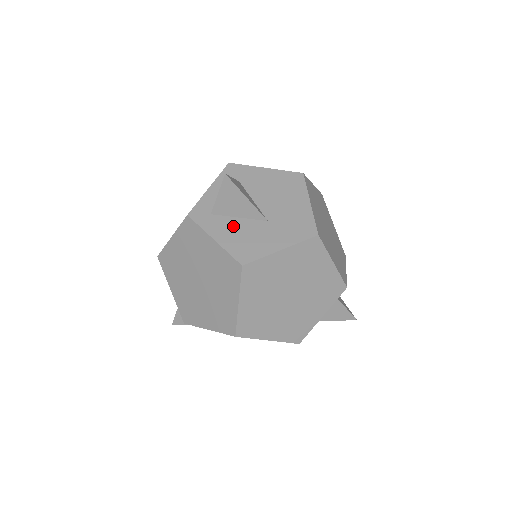
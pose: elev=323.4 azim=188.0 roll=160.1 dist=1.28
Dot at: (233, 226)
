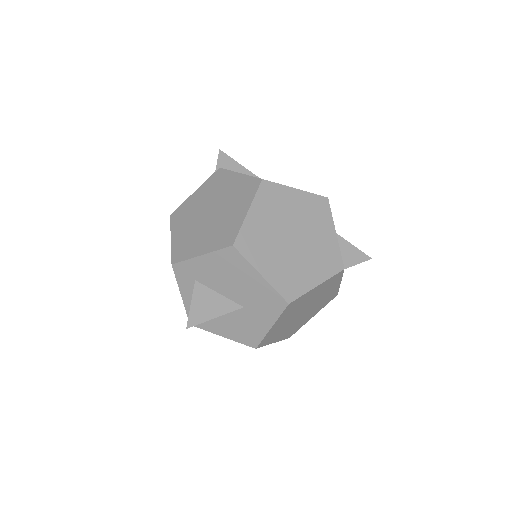
Dot at: (225, 322)
